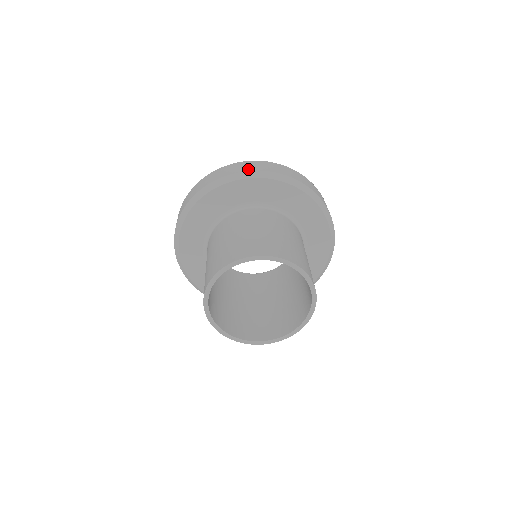
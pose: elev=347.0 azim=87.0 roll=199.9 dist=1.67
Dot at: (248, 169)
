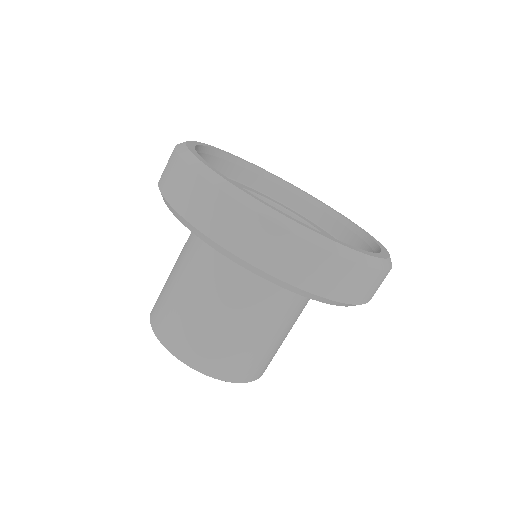
Dot at: (207, 229)
